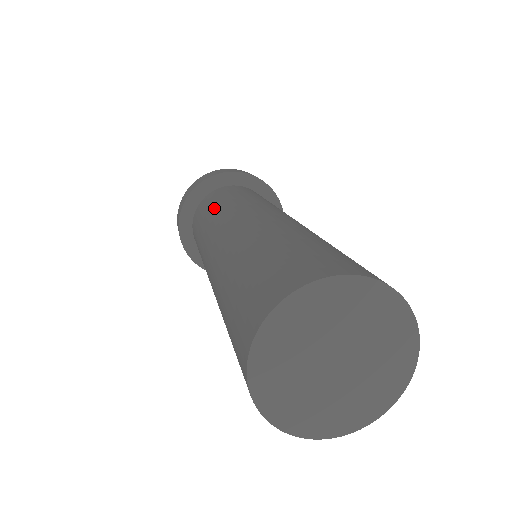
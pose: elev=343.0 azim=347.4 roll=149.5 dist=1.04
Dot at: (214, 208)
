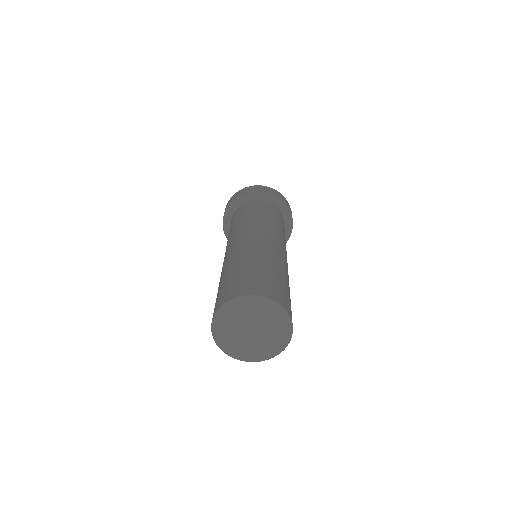
Dot at: (258, 215)
